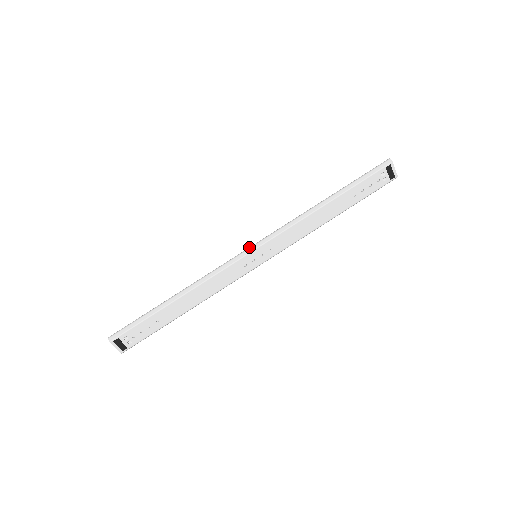
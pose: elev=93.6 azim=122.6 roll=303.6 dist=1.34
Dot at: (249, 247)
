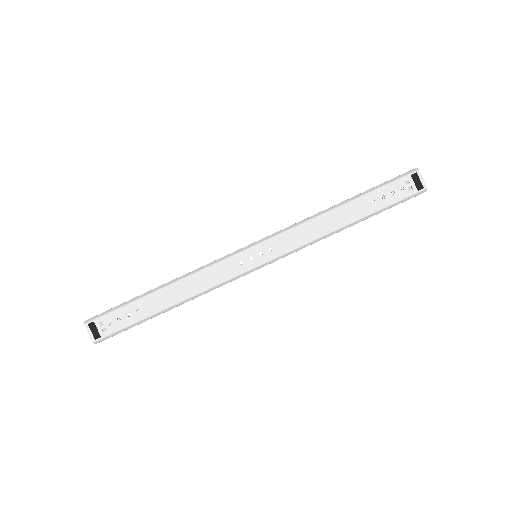
Dot at: occluded
